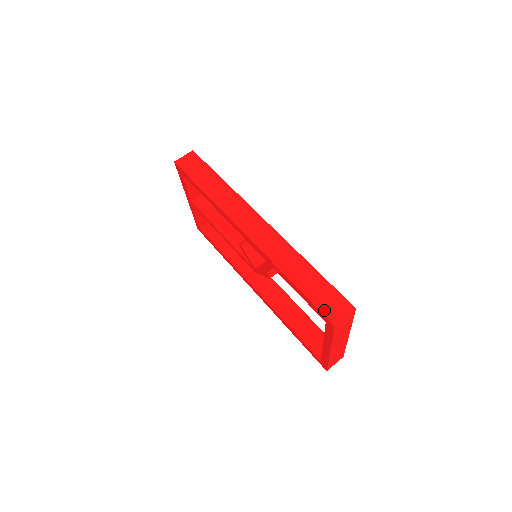
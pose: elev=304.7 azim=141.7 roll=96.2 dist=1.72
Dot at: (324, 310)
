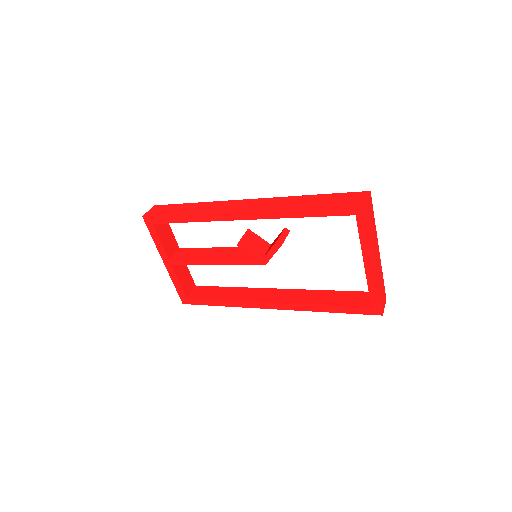
Dot at: (347, 204)
